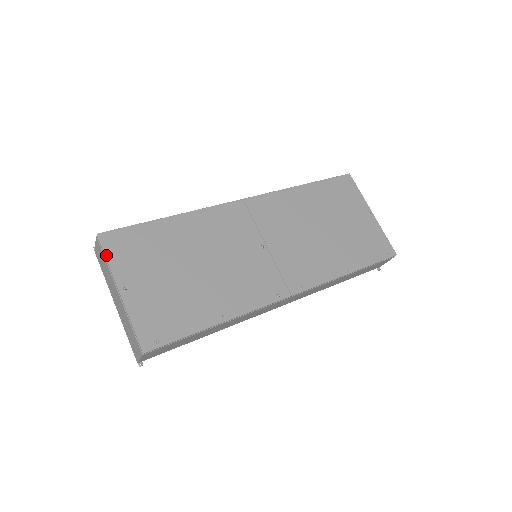
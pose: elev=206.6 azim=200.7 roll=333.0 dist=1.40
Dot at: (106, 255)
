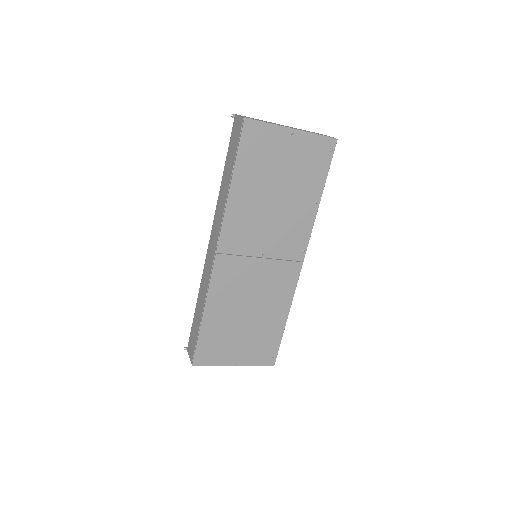
Dot at: (209, 365)
